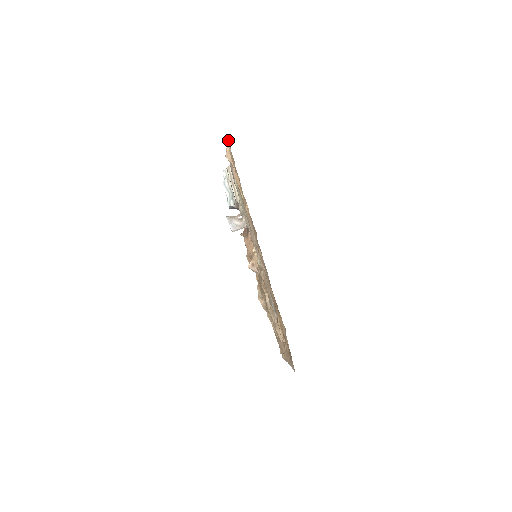
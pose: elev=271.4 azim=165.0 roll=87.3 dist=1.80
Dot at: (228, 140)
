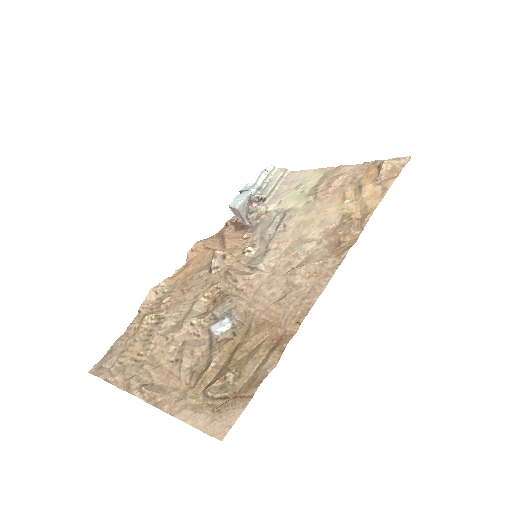
Dot at: (403, 158)
